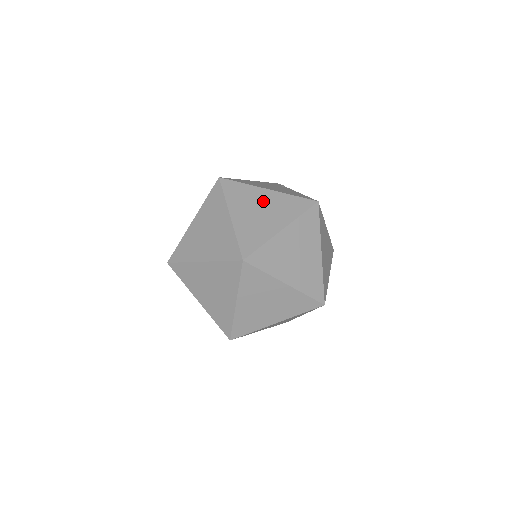
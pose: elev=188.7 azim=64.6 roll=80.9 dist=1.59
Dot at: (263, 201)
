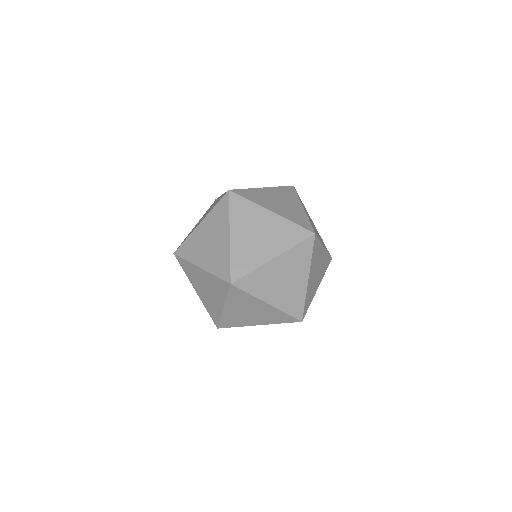
Dot at: (205, 234)
